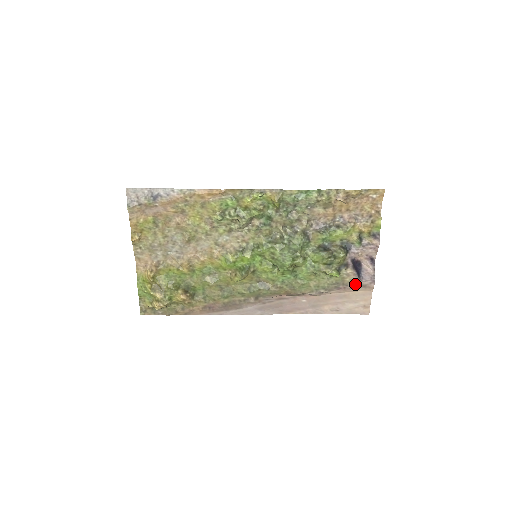
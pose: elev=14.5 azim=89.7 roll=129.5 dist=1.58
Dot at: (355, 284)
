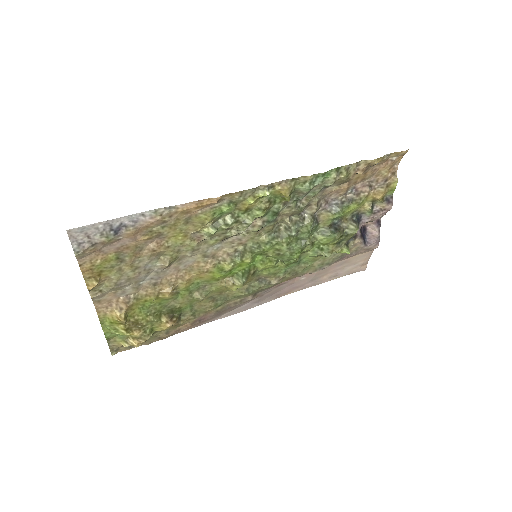
Dot at: (360, 250)
